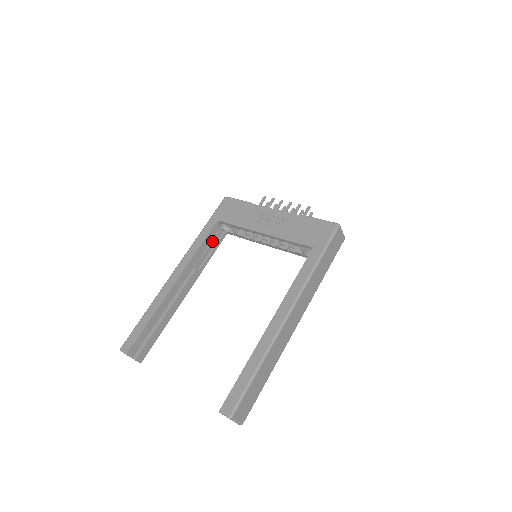
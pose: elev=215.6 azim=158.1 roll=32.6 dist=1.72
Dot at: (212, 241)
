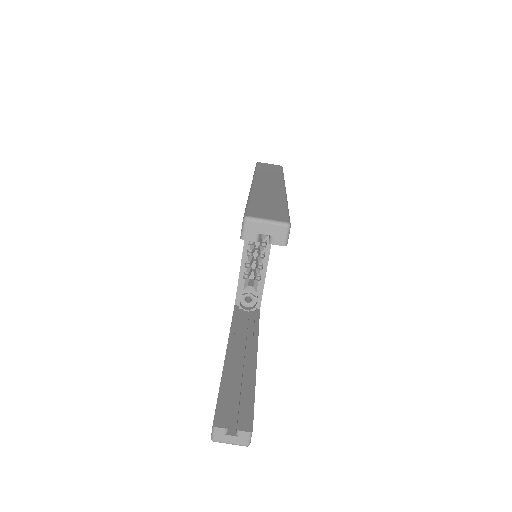
Dot at: (248, 320)
